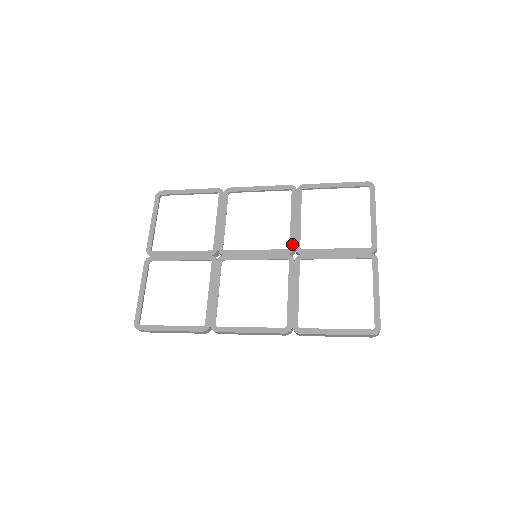
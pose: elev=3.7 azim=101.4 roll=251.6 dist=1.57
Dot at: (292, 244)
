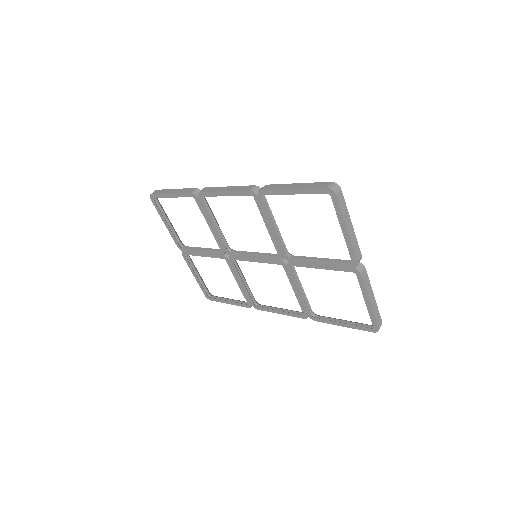
Dot at: (279, 252)
